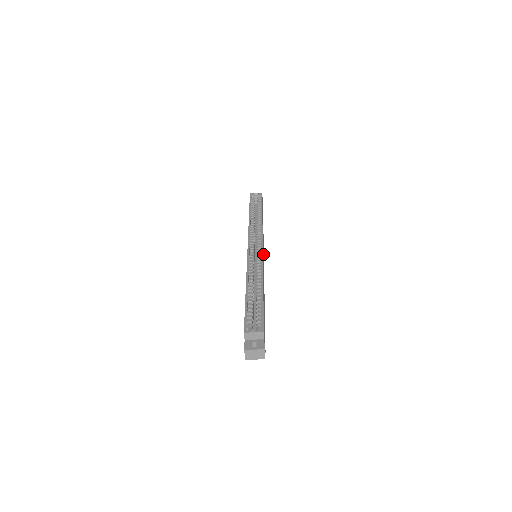
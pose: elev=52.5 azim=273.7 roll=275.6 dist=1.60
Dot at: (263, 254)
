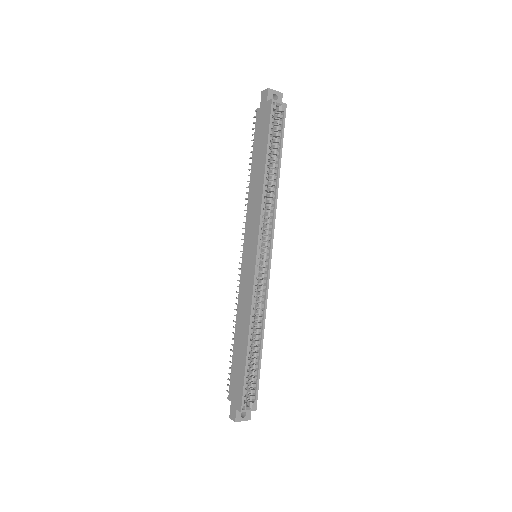
Dot at: occluded
